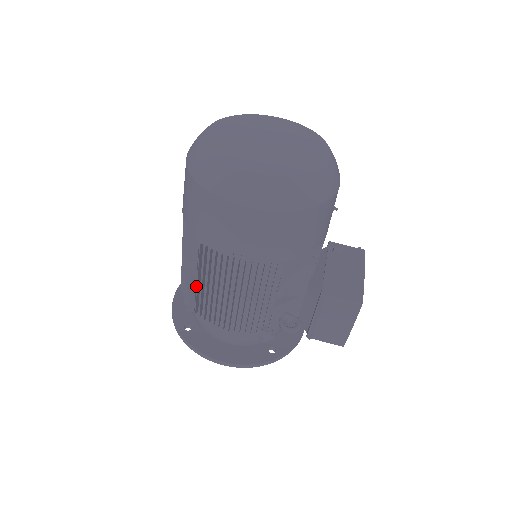
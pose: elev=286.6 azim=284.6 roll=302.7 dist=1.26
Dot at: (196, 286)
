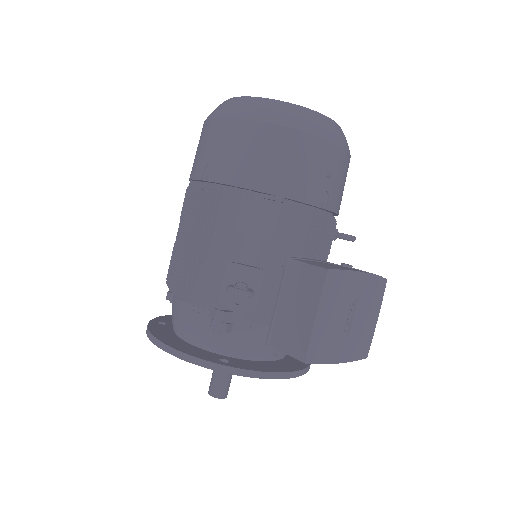
Dot at: occluded
